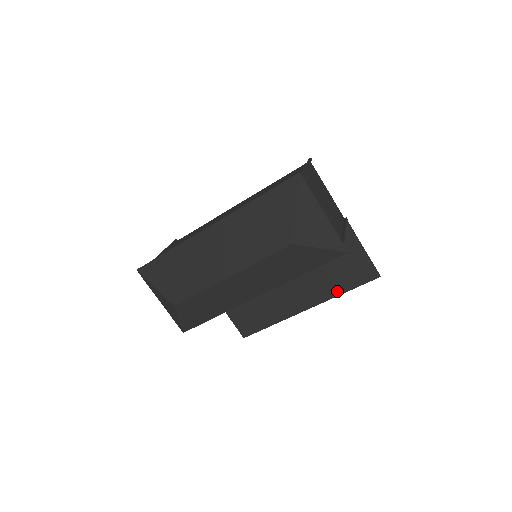
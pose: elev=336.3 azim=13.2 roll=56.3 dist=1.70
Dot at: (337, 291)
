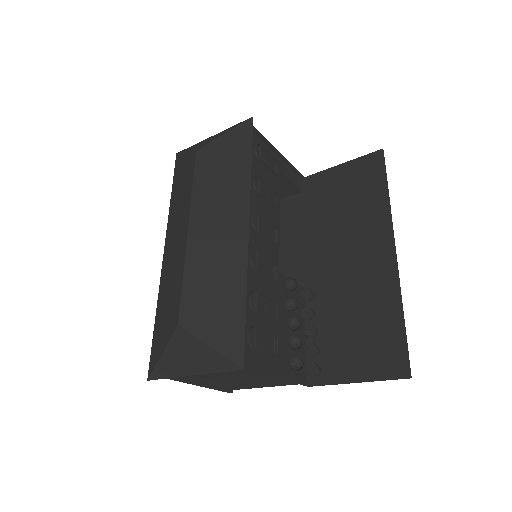
Dot at: (382, 203)
